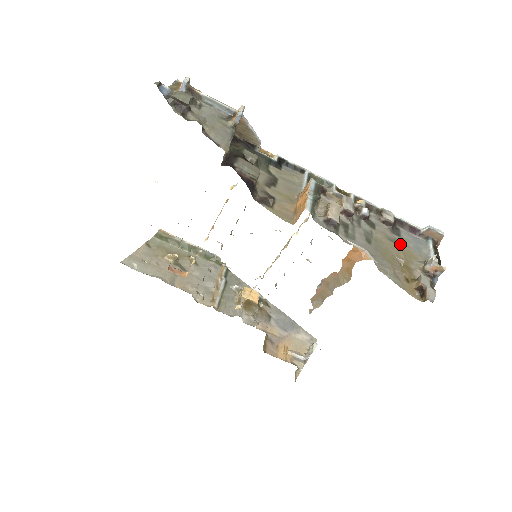
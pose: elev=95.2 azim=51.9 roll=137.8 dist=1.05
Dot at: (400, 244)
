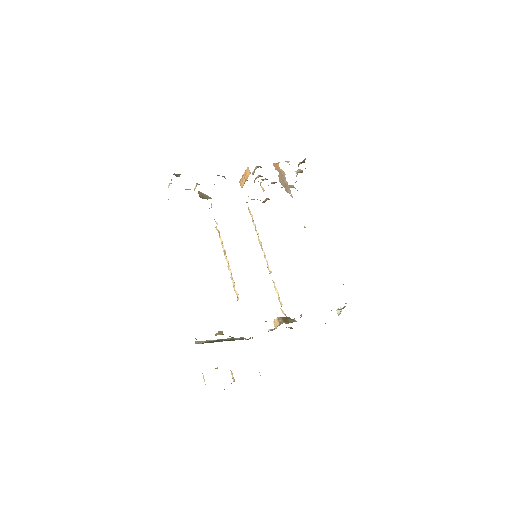
Dot at: occluded
